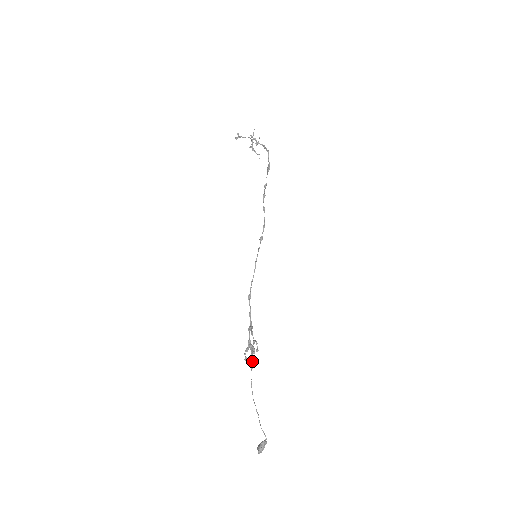
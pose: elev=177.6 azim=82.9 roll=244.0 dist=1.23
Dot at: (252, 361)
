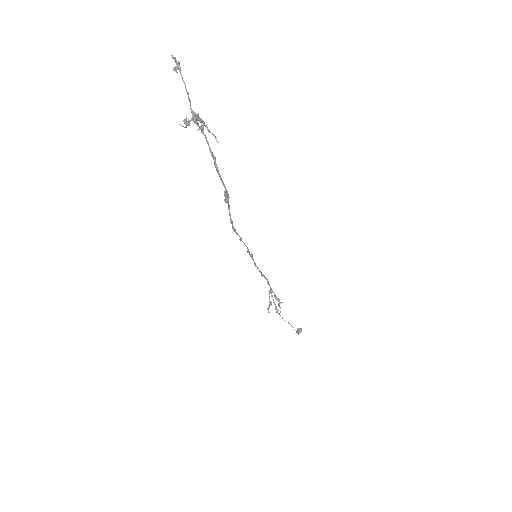
Dot at: (279, 304)
